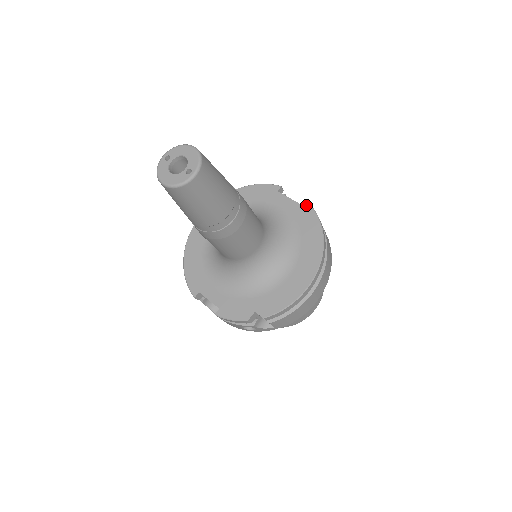
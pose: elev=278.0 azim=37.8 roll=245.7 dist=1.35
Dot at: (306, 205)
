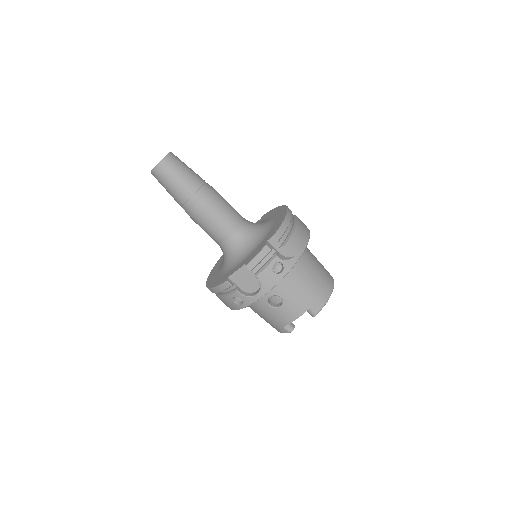
Dot at: (263, 216)
